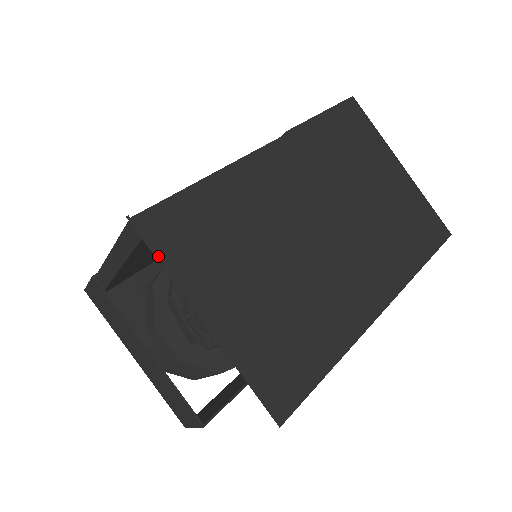
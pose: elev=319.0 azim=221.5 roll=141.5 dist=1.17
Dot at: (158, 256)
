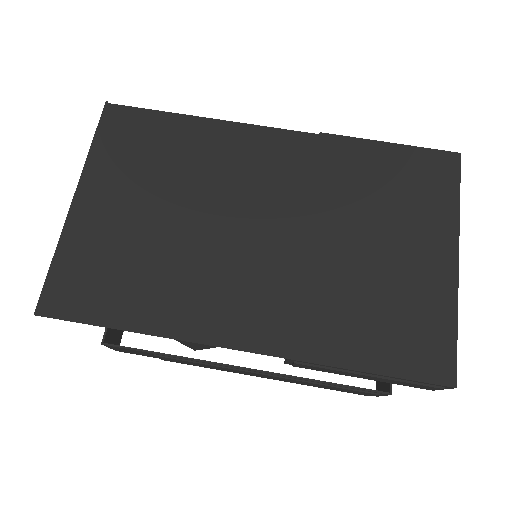
Dot at: (96, 137)
